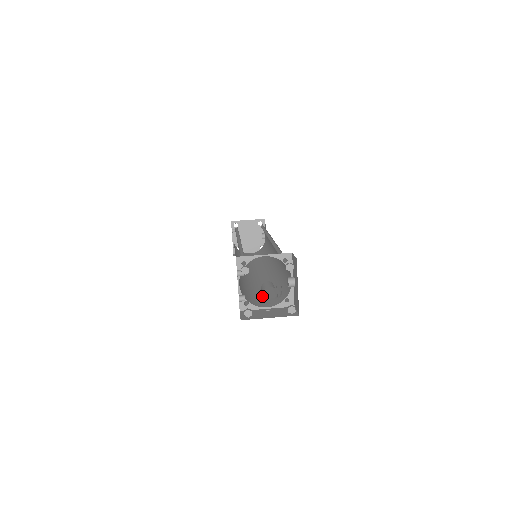
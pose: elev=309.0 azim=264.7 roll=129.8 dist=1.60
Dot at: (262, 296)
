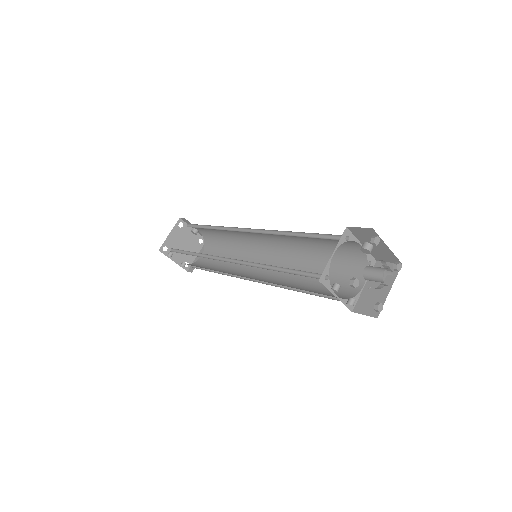
Dot at: (331, 281)
